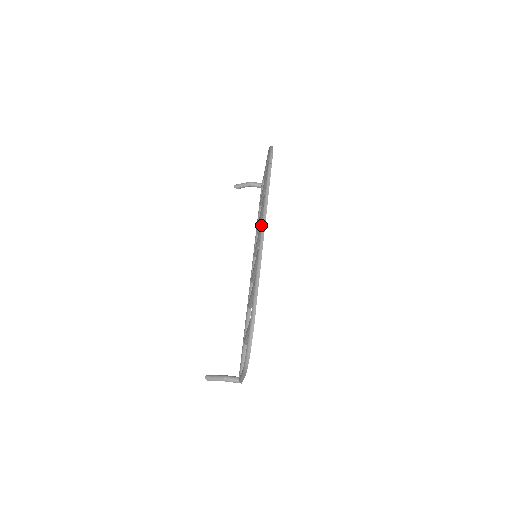
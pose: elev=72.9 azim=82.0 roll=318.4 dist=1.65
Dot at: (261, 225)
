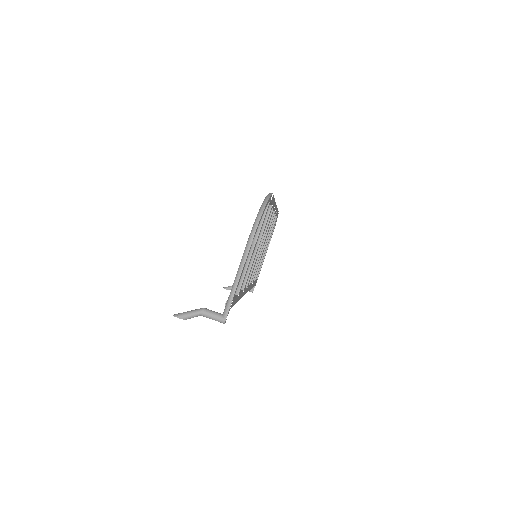
Dot at: occluded
